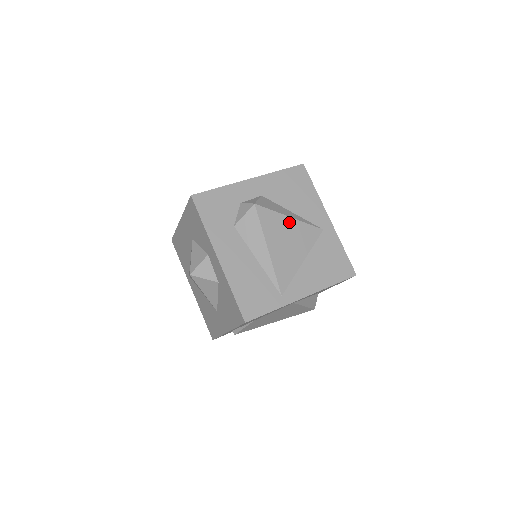
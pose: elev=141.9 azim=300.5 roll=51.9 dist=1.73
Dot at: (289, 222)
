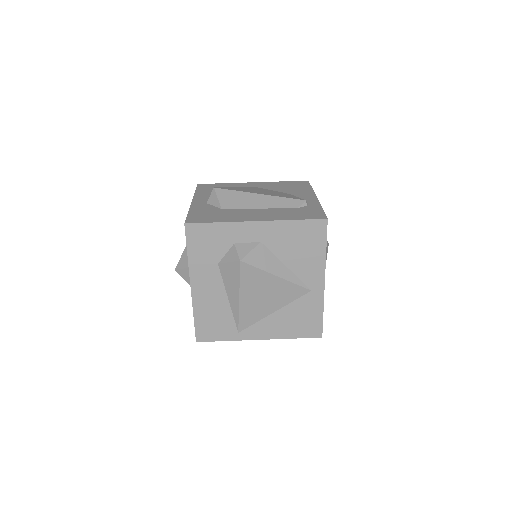
Dot at: (274, 280)
